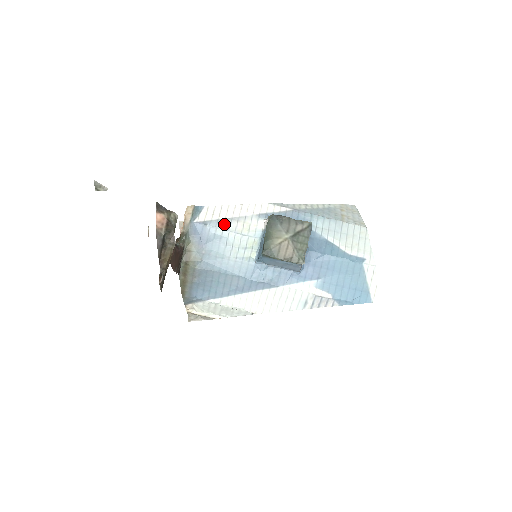
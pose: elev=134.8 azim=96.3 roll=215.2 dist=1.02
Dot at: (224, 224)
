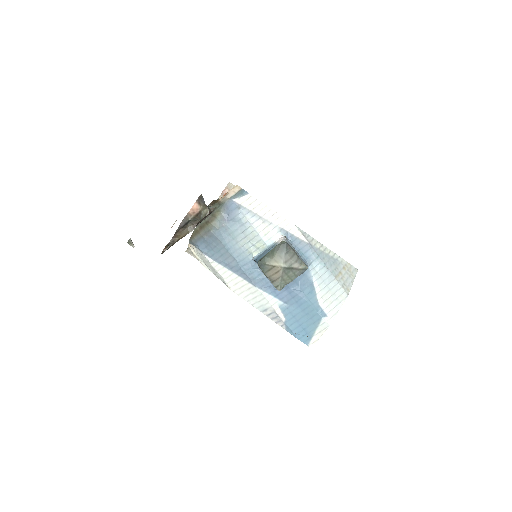
Dot at: (252, 217)
